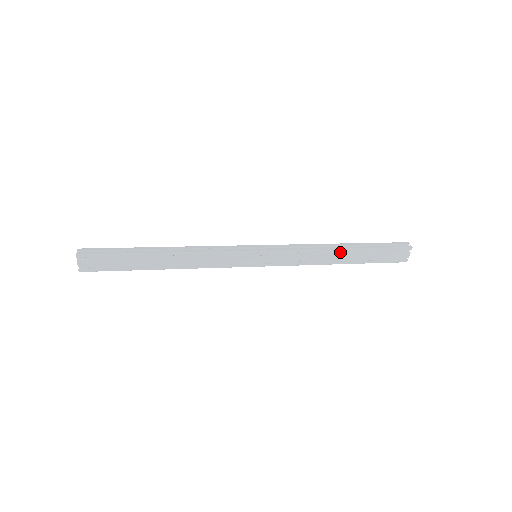
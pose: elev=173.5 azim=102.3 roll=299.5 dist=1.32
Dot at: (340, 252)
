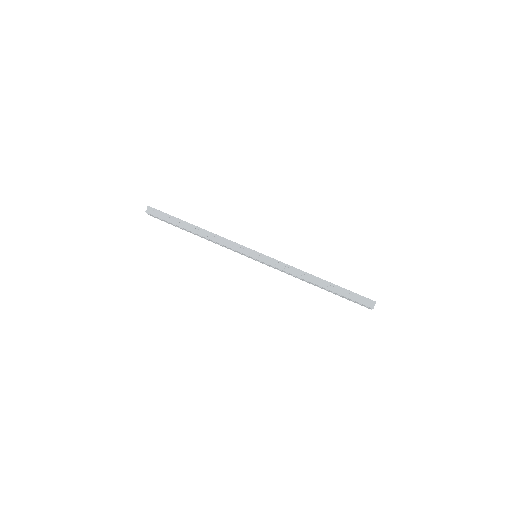
Dot at: (316, 283)
